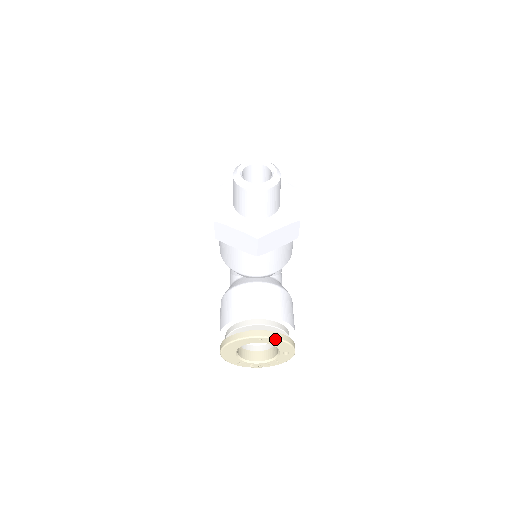
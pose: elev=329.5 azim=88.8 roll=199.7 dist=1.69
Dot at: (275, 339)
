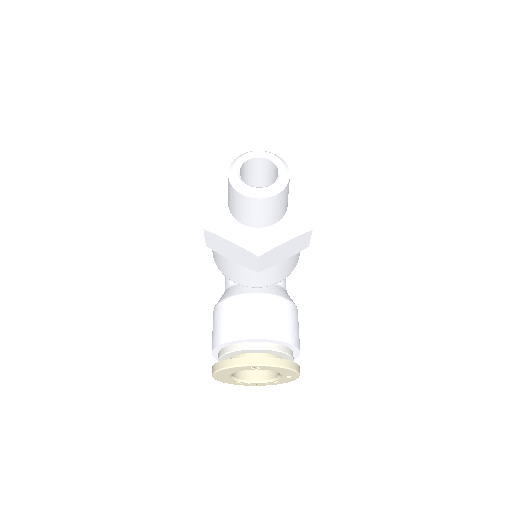
Dot at: (277, 367)
